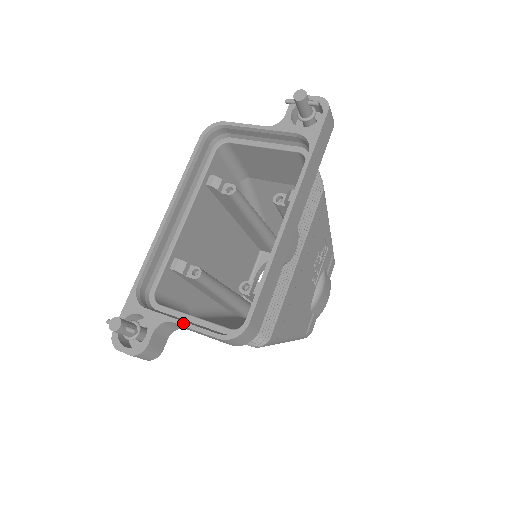
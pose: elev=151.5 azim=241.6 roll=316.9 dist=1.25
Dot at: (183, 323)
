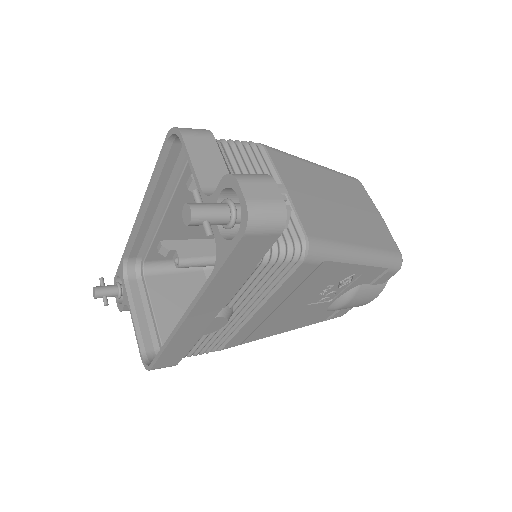
Dot at: (132, 320)
